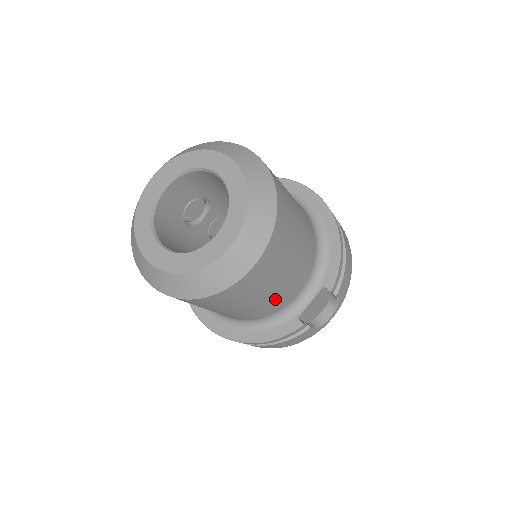
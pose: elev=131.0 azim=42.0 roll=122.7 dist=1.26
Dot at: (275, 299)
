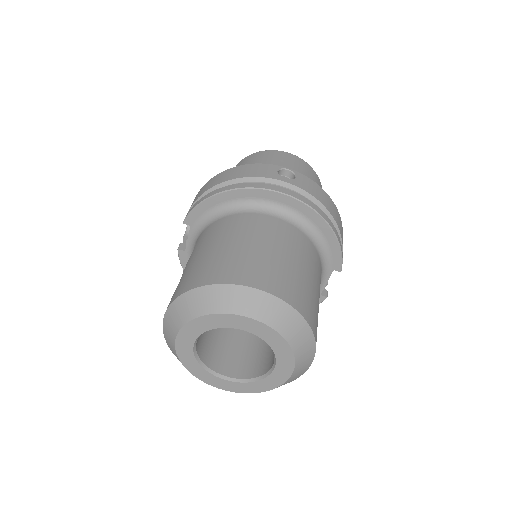
Dot at: occluded
